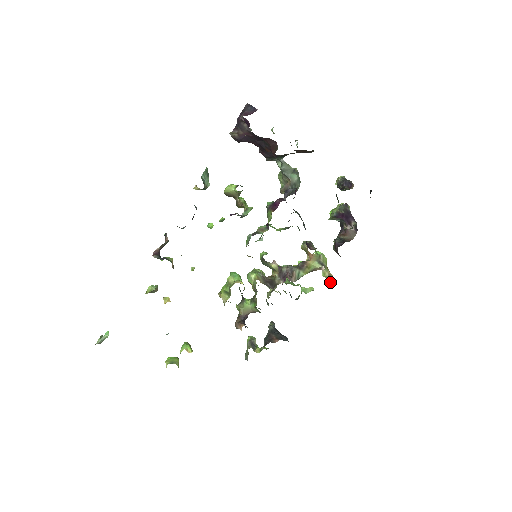
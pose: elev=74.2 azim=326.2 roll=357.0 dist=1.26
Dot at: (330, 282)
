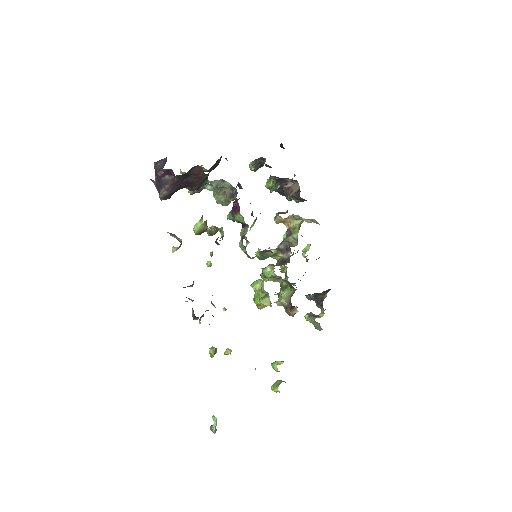
Dot at: (317, 223)
